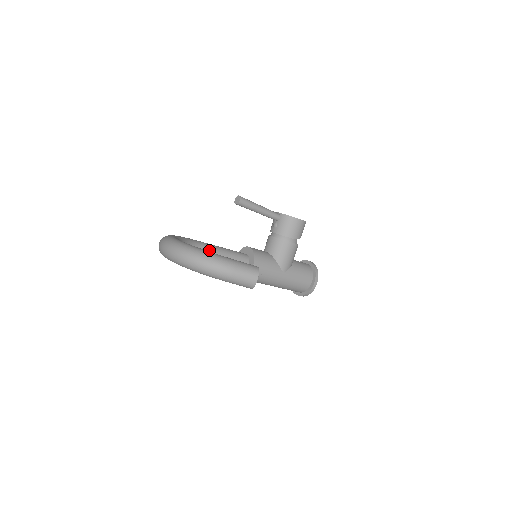
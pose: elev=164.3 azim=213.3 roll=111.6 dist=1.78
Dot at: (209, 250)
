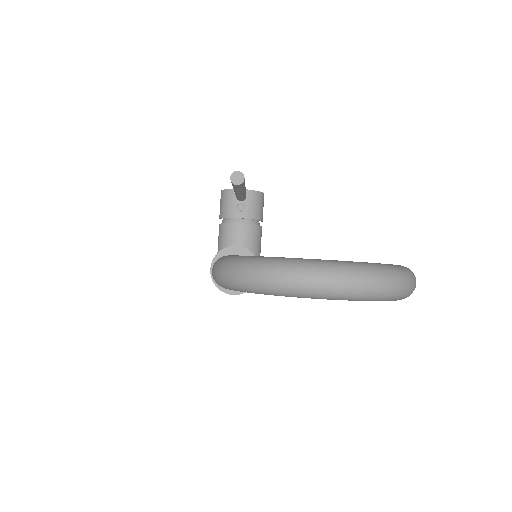
Dot at: occluded
